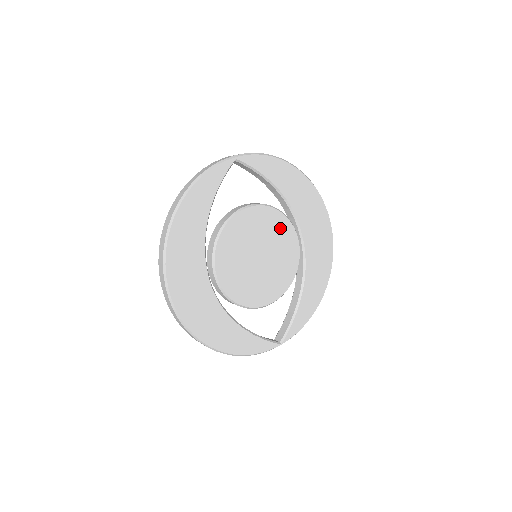
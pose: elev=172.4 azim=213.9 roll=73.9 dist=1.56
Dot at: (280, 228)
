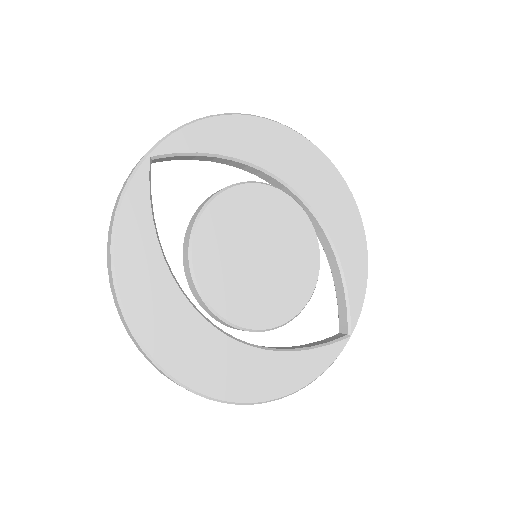
Dot at: (264, 203)
